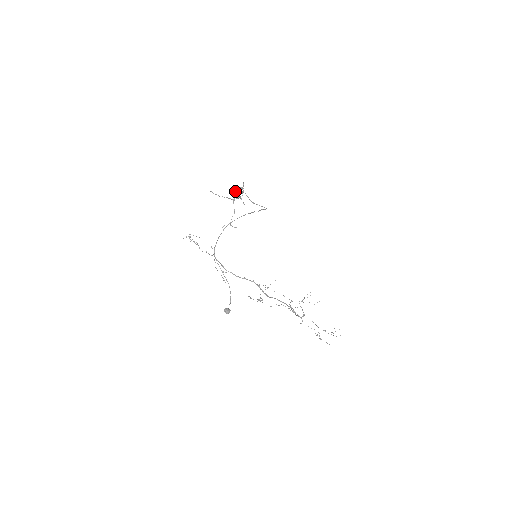
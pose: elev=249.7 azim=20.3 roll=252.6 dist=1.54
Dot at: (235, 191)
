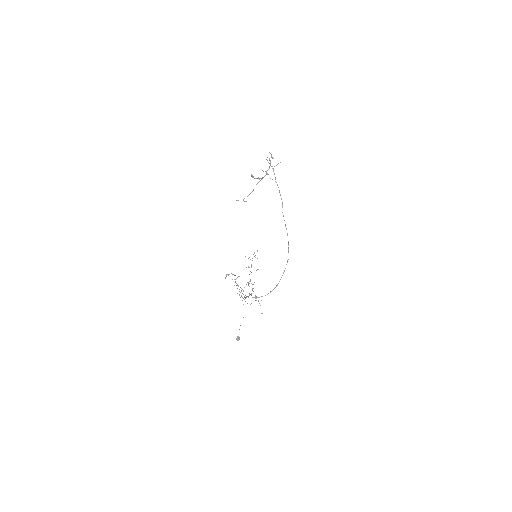
Dot at: occluded
